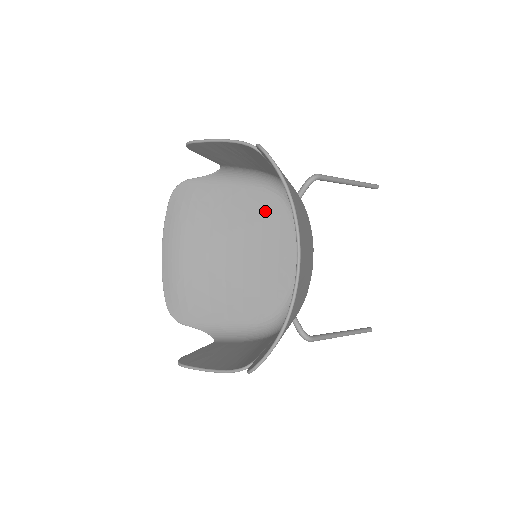
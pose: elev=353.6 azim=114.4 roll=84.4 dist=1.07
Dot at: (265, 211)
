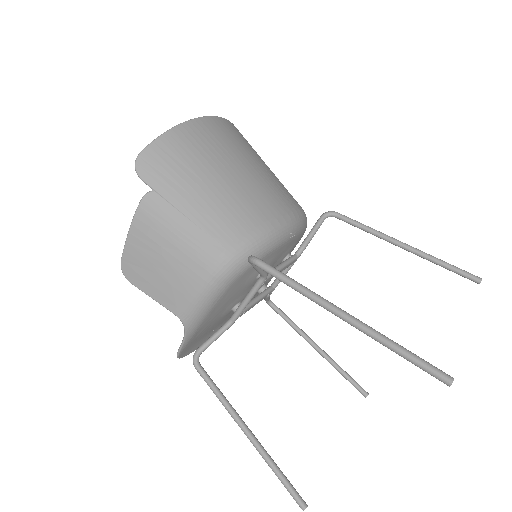
Dot at: occluded
